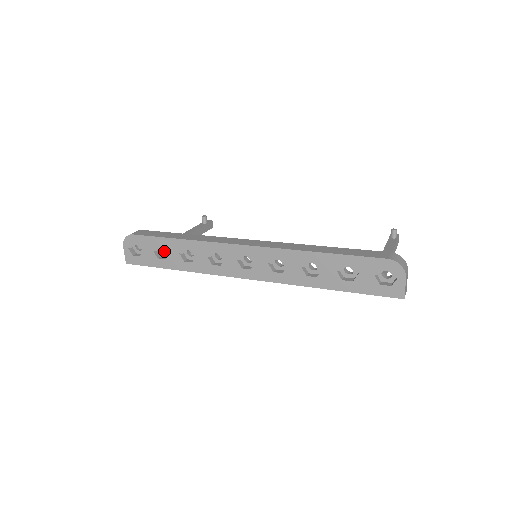
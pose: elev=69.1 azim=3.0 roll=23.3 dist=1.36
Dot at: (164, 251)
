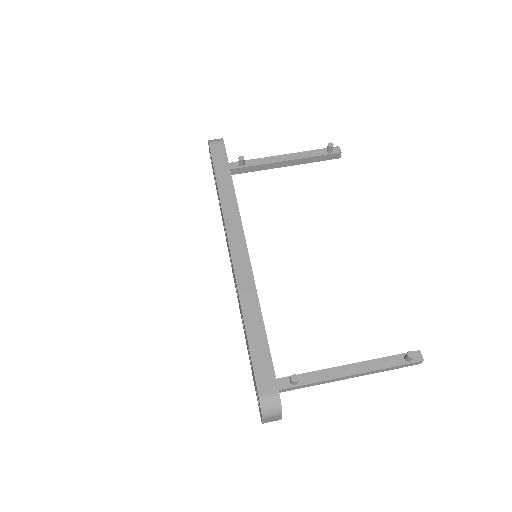
Dot at: occluded
